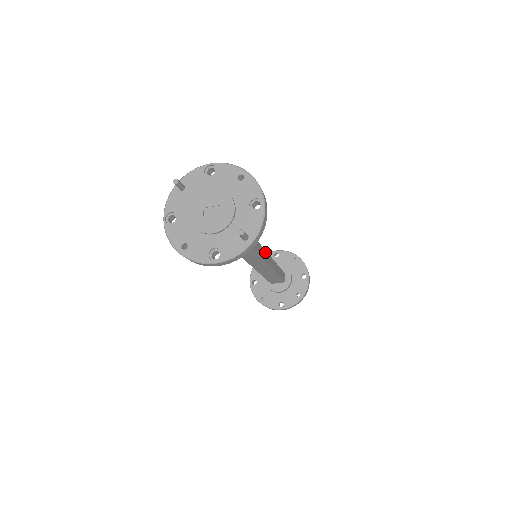
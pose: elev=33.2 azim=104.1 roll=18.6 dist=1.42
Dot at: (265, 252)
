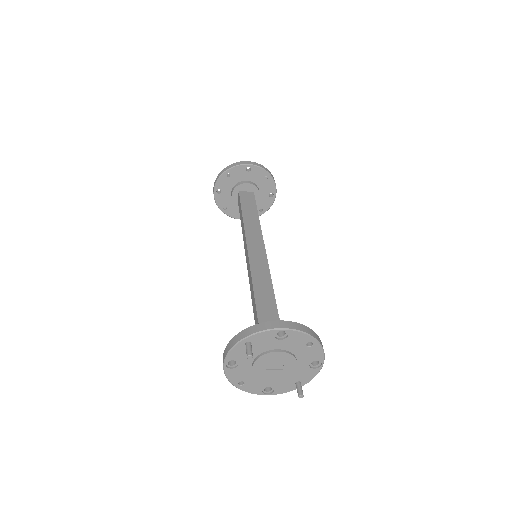
Dot at: (265, 251)
